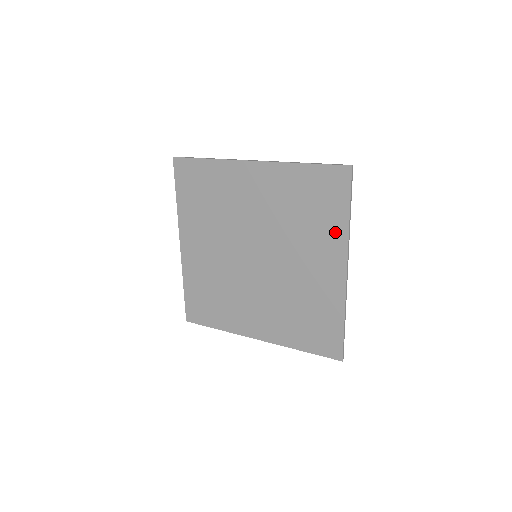
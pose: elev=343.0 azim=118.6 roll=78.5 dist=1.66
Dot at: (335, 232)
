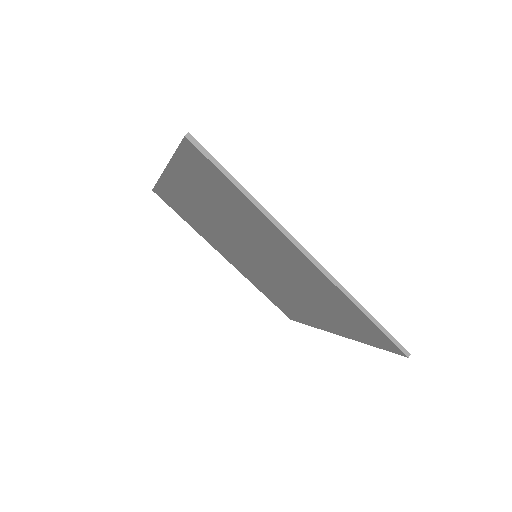
Dot at: (256, 216)
